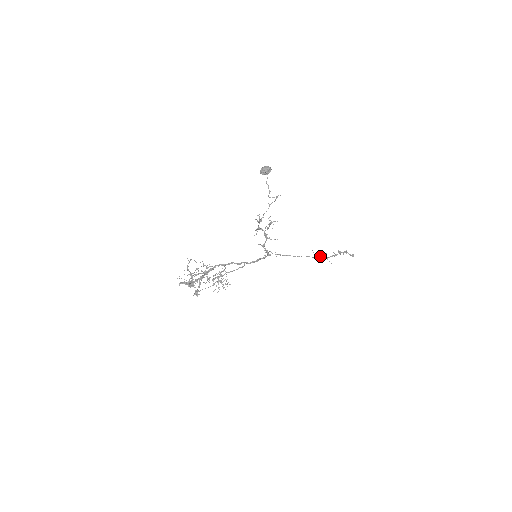
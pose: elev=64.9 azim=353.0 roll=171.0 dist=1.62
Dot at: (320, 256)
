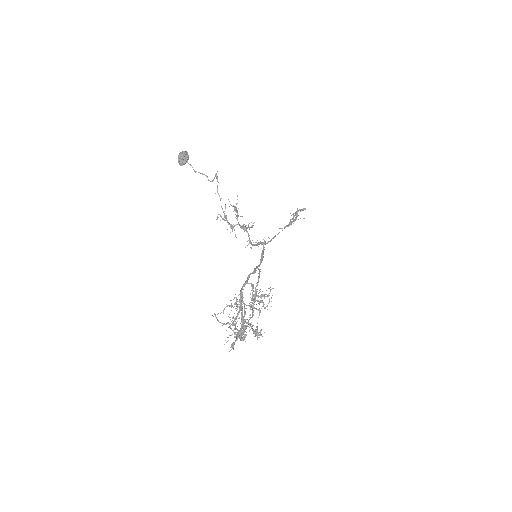
Dot at: (291, 222)
